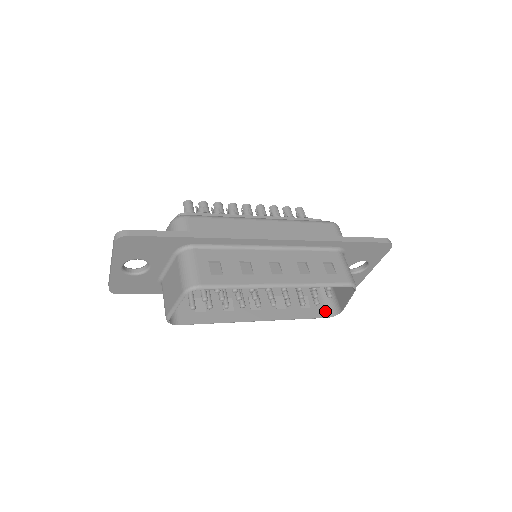
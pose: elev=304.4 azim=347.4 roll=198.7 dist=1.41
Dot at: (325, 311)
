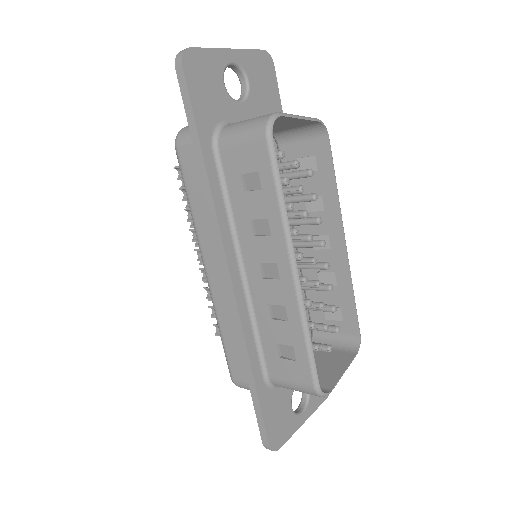
Dot at: (309, 382)
